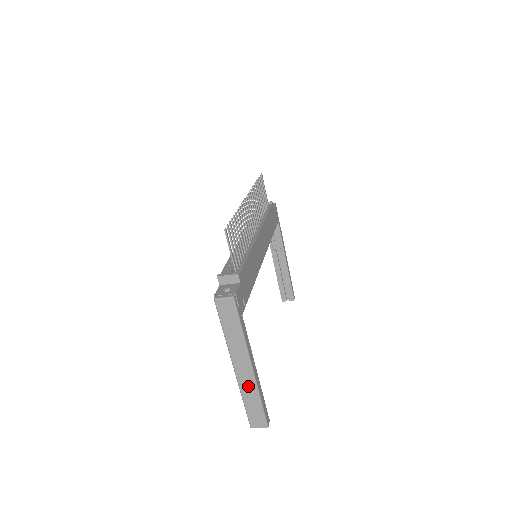
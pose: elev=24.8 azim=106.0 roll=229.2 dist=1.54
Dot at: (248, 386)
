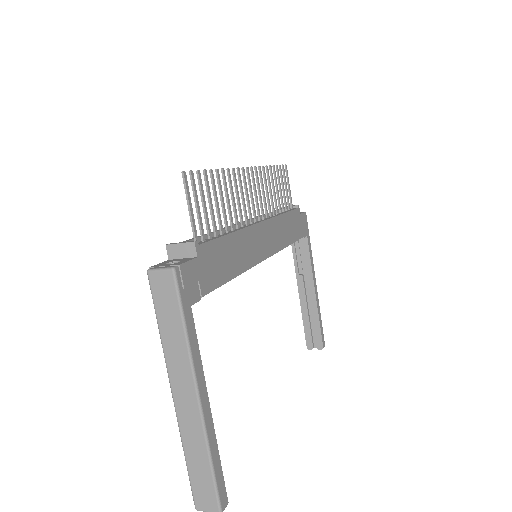
Dot at: (192, 431)
